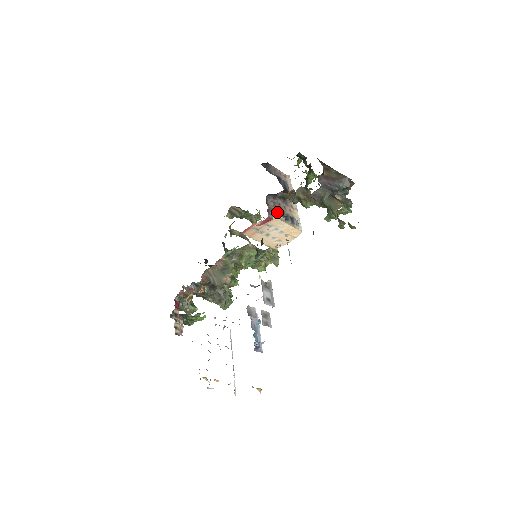
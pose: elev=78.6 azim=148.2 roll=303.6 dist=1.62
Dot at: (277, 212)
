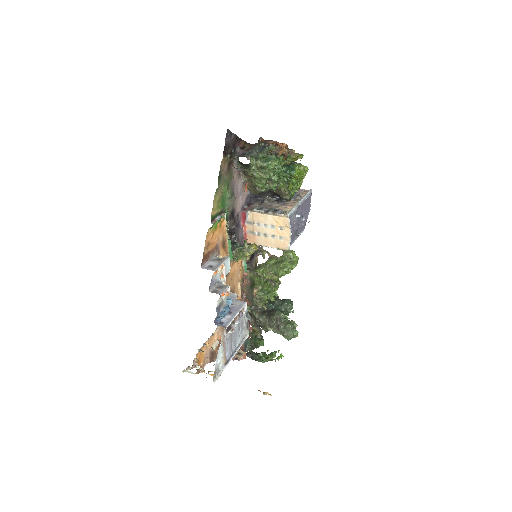
Dot at: (255, 208)
